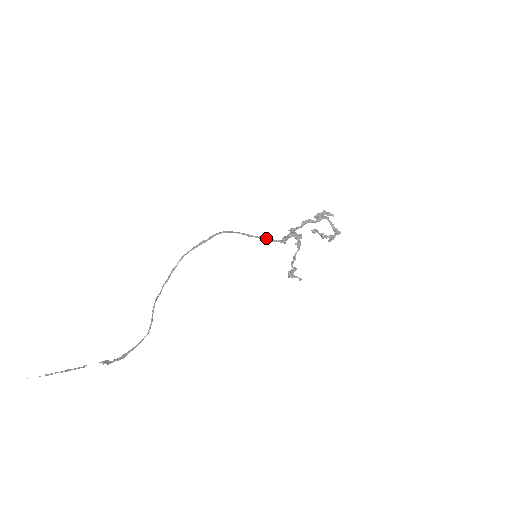
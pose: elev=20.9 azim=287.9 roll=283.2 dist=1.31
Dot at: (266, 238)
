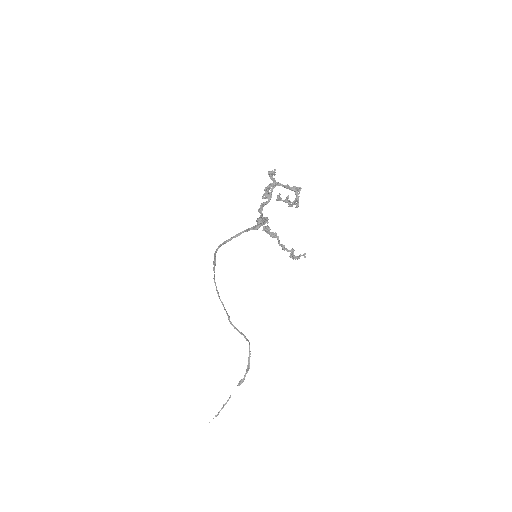
Dot at: (251, 228)
